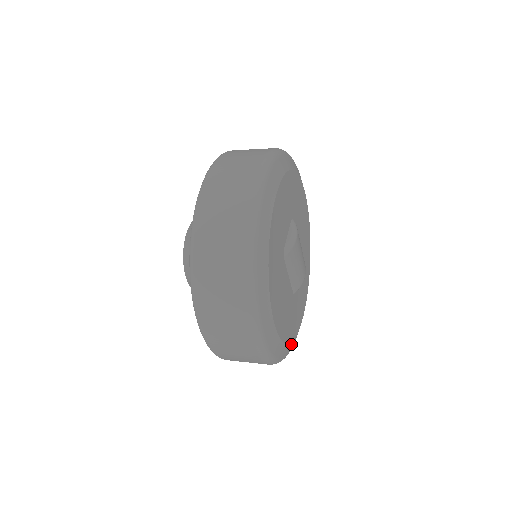
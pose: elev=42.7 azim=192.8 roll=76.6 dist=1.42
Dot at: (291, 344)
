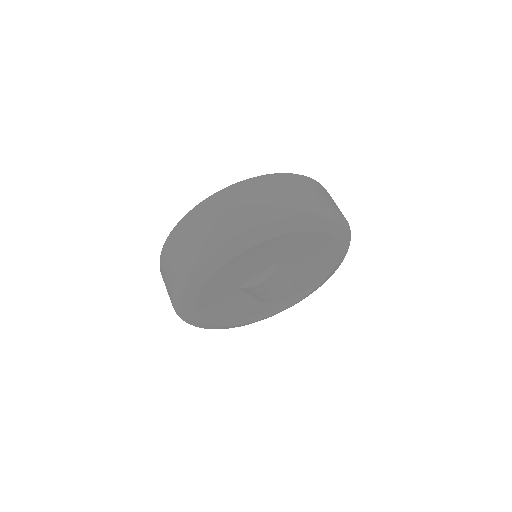
Dot at: occluded
